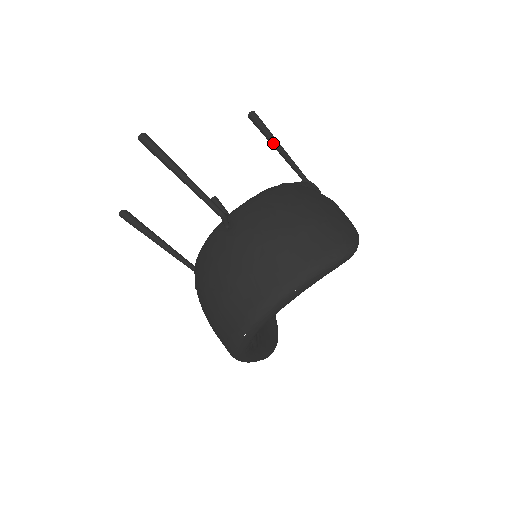
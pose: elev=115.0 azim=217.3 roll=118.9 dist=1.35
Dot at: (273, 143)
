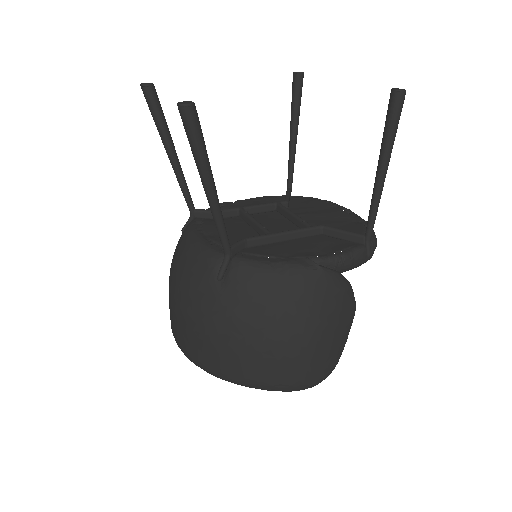
Dot at: (380, 165)
